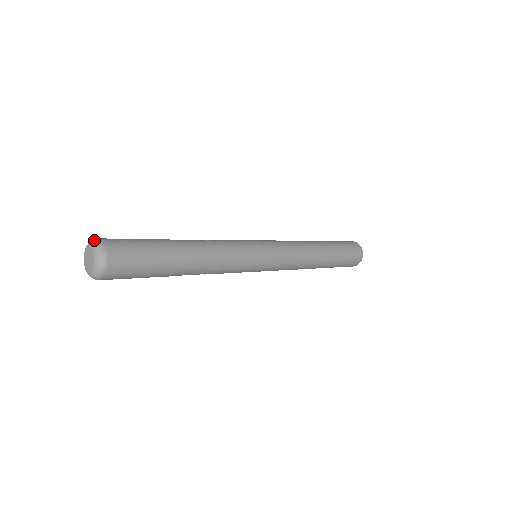
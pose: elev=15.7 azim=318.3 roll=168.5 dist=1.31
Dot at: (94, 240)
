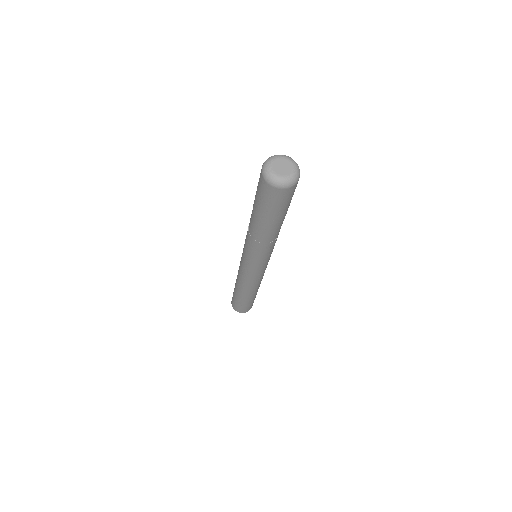
Dot at: occluded
